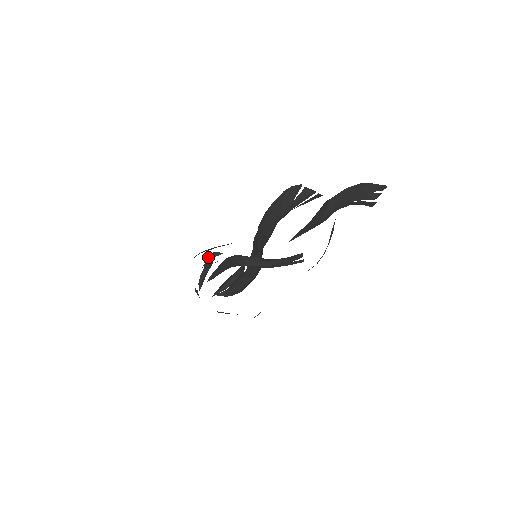
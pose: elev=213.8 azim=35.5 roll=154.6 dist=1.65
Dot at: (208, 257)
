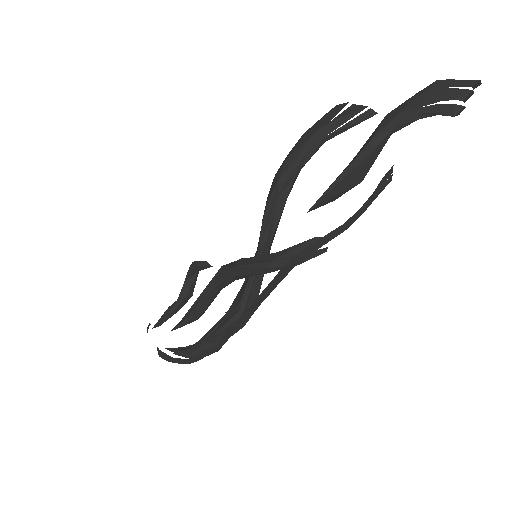
Dot at: (190, 266)
